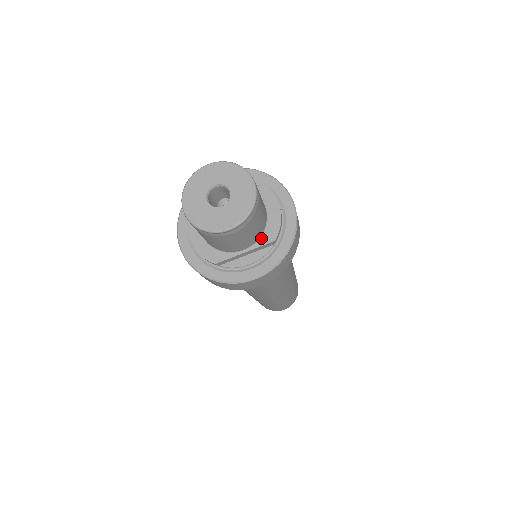
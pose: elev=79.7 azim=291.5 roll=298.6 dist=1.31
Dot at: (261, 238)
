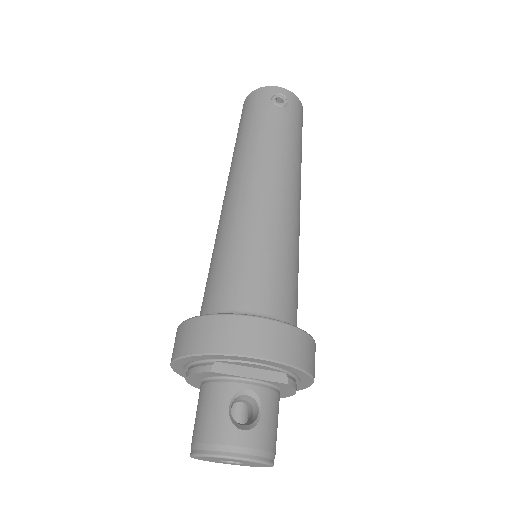
Dot at: occluded
